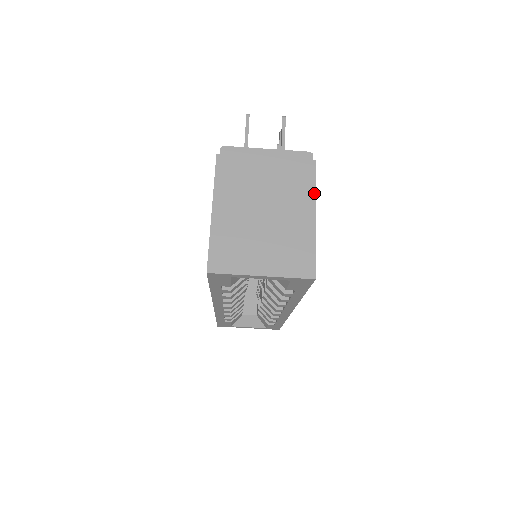
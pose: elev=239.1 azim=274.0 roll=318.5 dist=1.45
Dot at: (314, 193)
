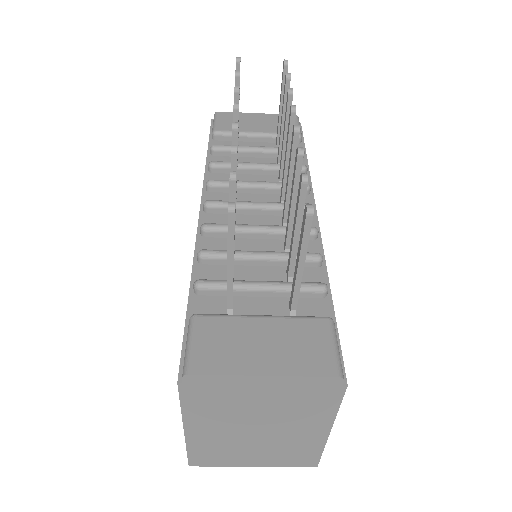
Dot at: (334, 415)
